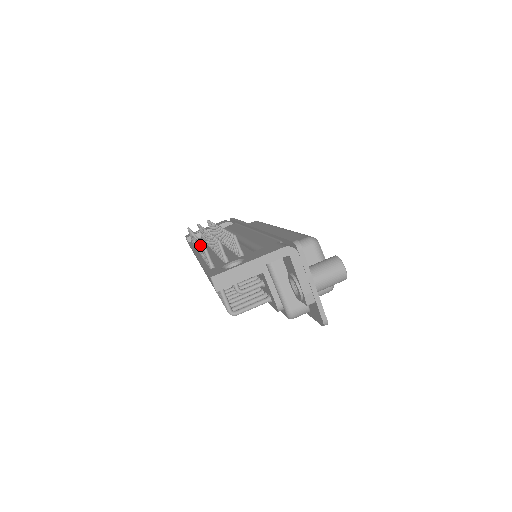
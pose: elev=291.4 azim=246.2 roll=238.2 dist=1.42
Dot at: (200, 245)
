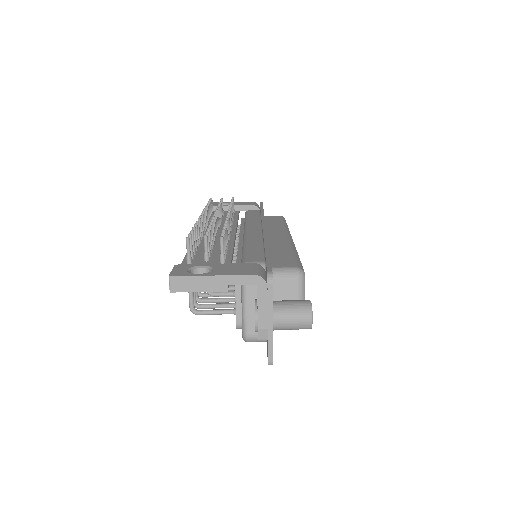
Dot at: (190, 231)
